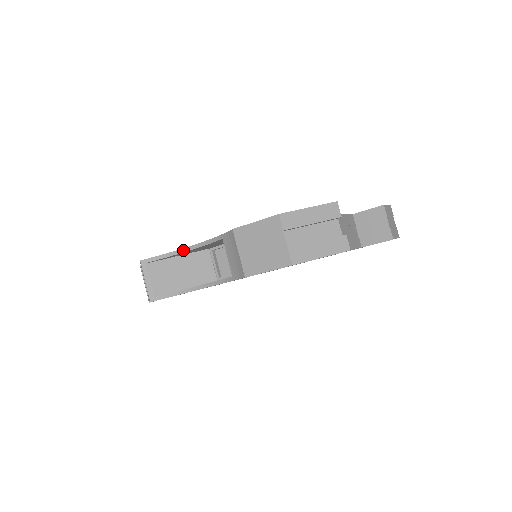
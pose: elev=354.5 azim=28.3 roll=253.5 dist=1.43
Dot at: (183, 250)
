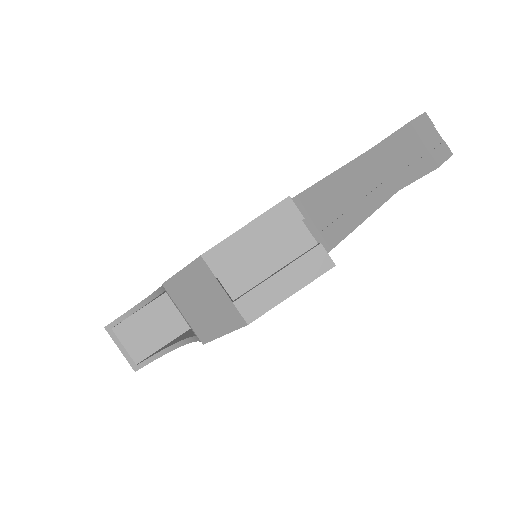
Dot at: (141, 304)
